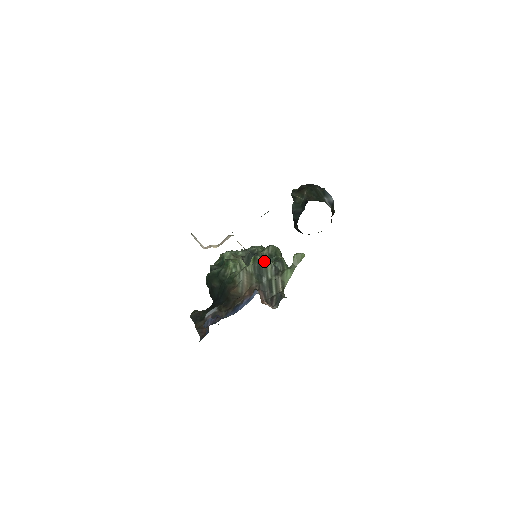
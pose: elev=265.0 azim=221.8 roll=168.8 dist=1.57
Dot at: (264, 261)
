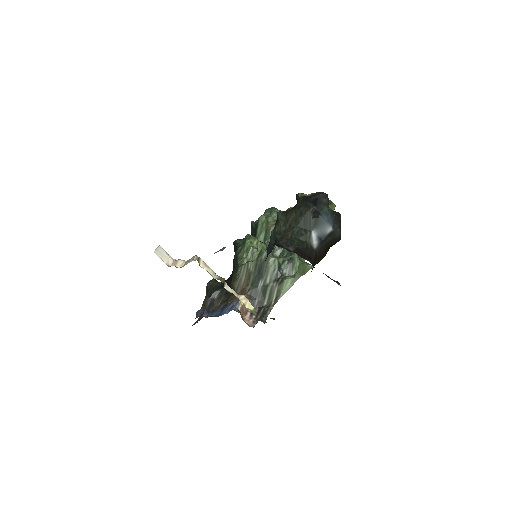
Dot at: (268, 260)
